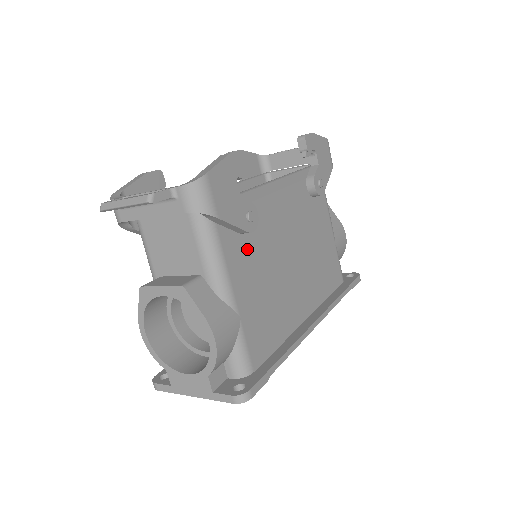
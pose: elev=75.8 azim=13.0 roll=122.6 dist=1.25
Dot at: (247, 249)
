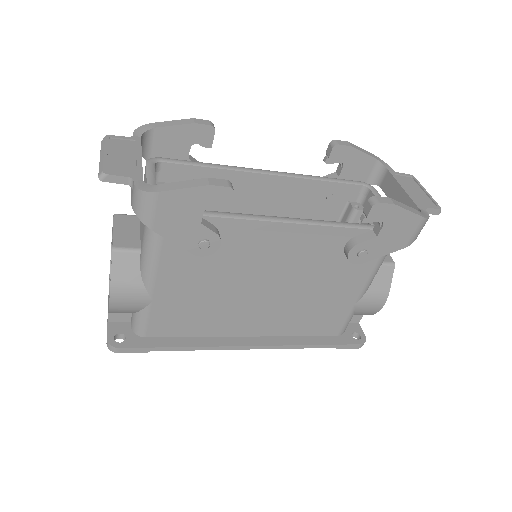
Dot at: (198, 260)
